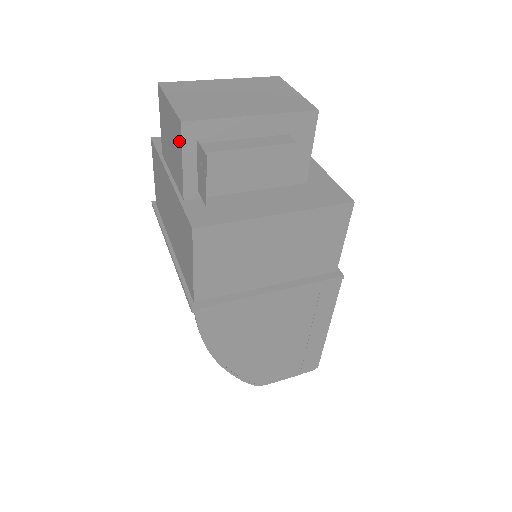
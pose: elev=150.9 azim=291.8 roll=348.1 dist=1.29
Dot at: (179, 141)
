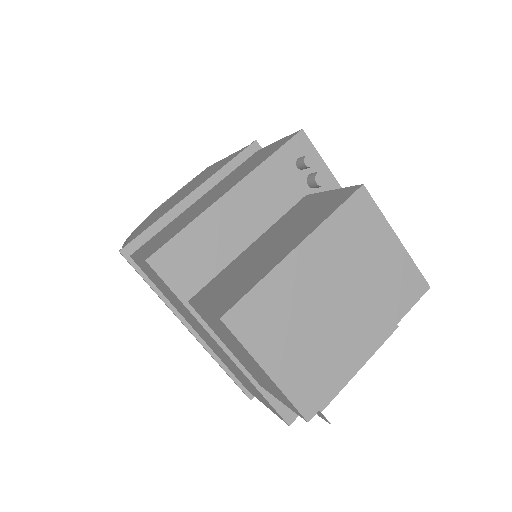
Dot at: (286, 403)
